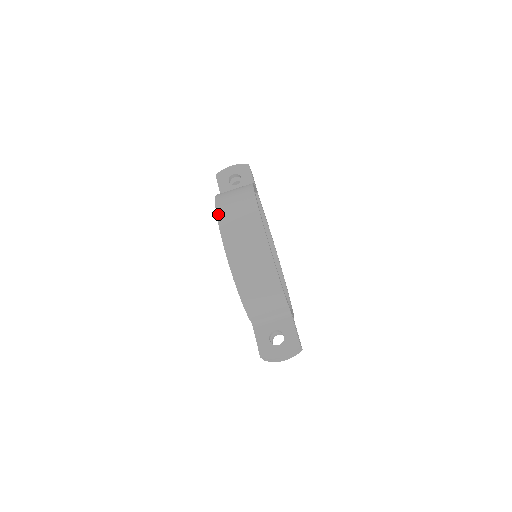
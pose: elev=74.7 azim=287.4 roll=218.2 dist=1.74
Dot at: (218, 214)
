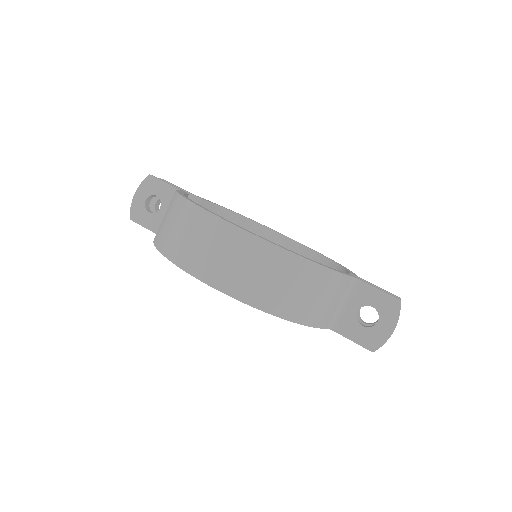
Dot at: (179, 265)
